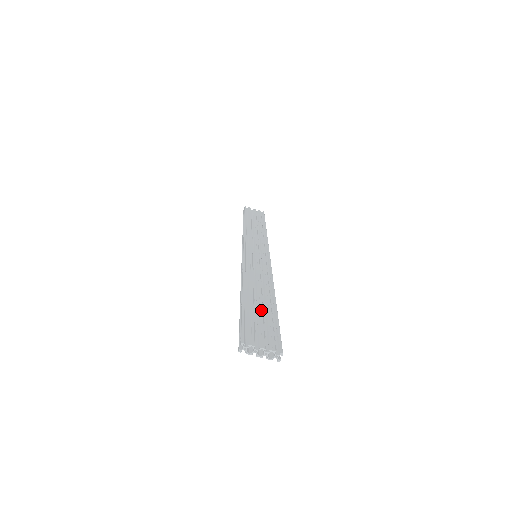
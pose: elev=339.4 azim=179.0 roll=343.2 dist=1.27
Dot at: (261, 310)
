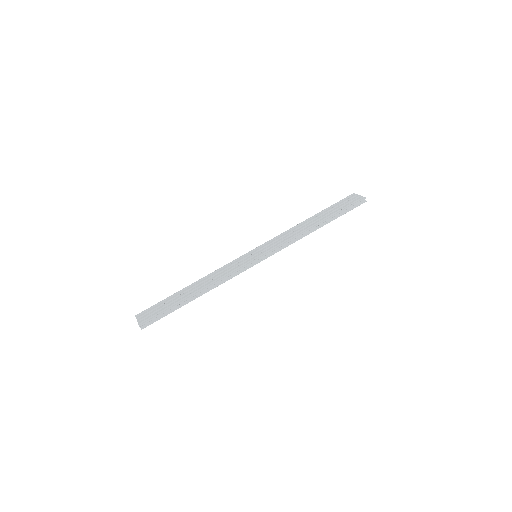
Dot at: (173, 300)
